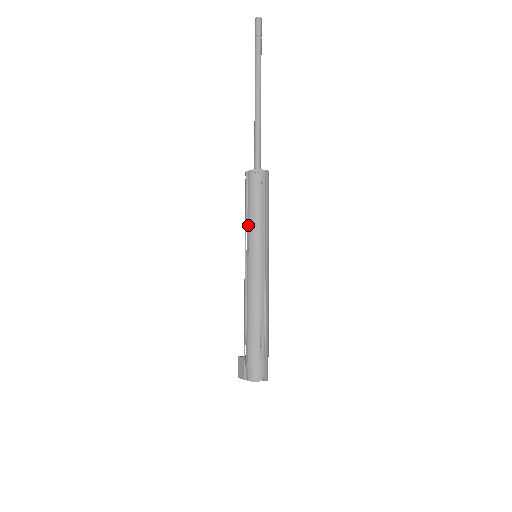
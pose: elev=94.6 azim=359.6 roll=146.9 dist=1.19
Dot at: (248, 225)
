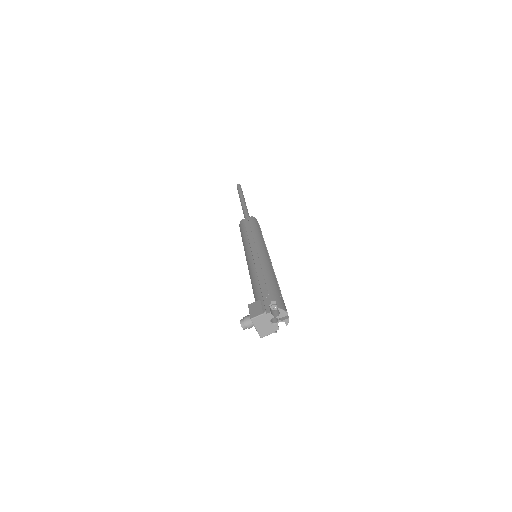
Dot at: (249, 237)
